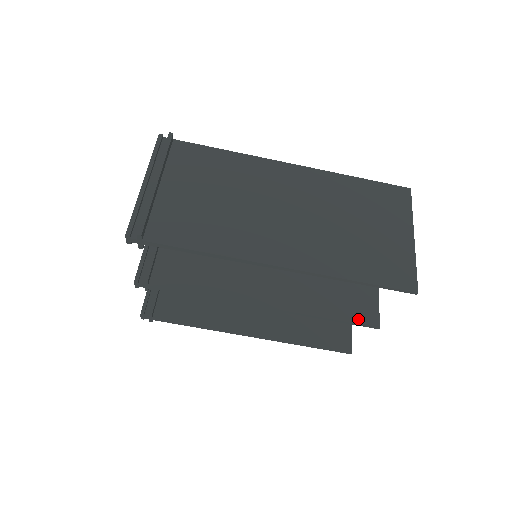
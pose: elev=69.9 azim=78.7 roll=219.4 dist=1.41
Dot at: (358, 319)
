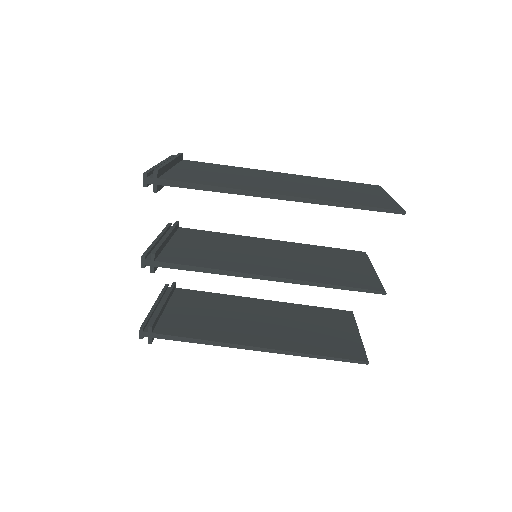
Dot at: (363, 286)
